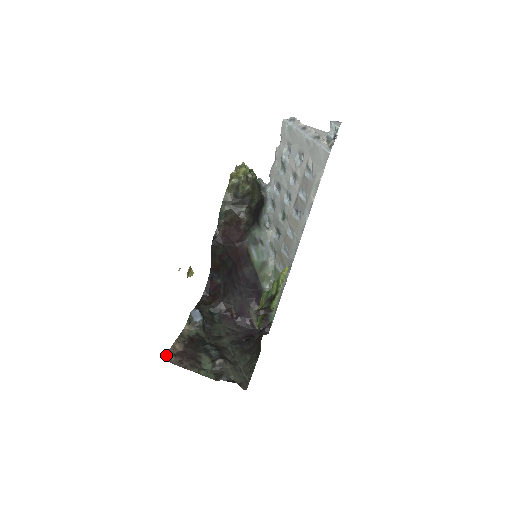
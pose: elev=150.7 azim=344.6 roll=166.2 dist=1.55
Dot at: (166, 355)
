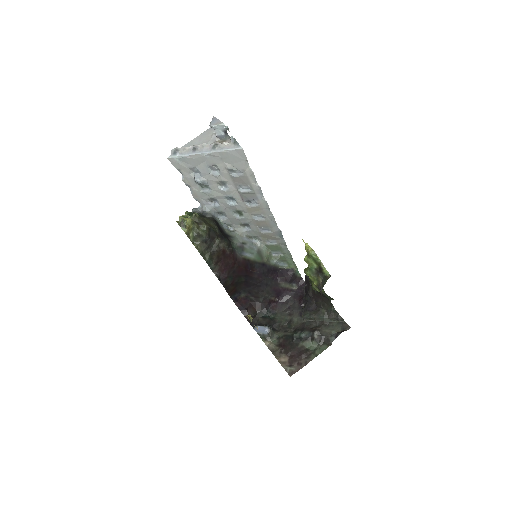
Dot at: occluded
